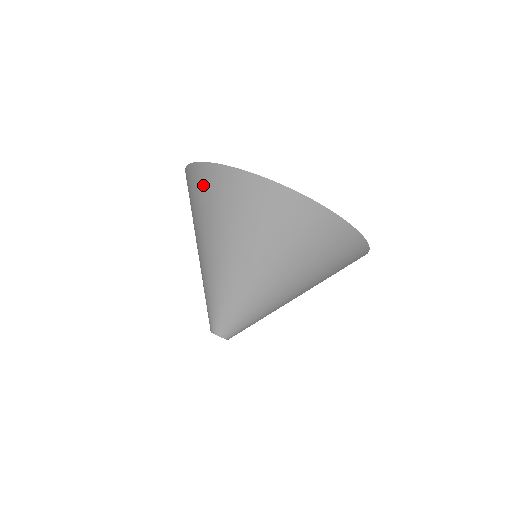
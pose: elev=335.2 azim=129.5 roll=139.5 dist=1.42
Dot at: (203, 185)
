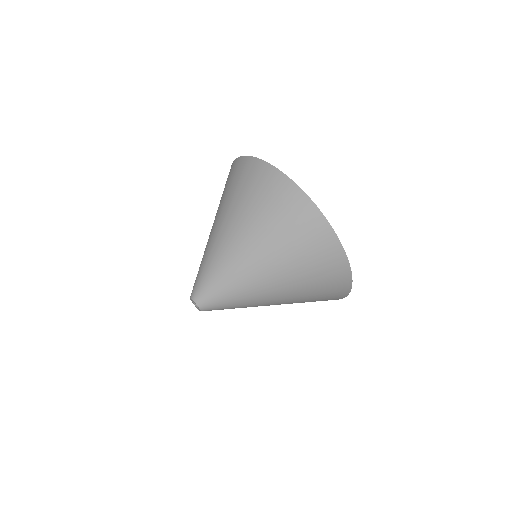
Dot at: occluded
